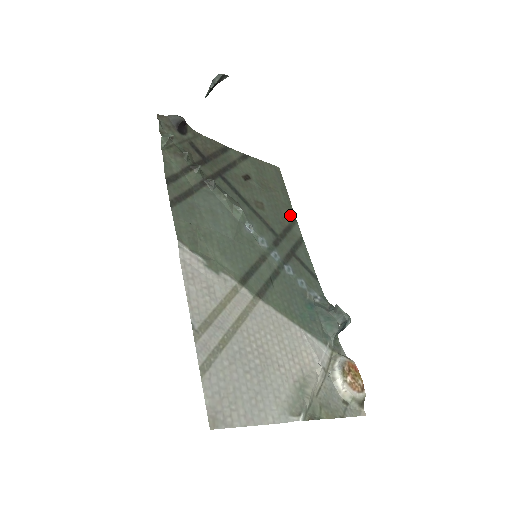
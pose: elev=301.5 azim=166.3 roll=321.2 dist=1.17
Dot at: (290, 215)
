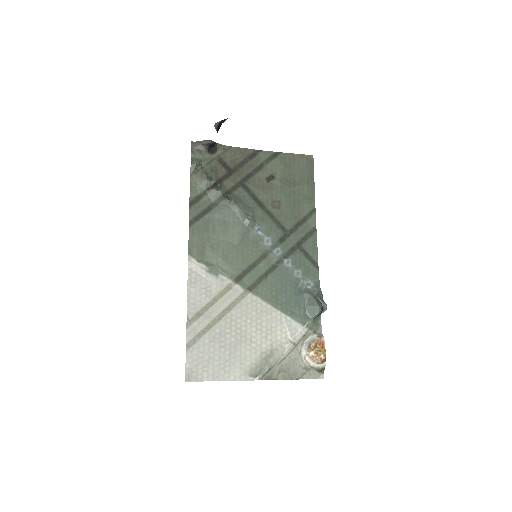
Dot at: (309, 207)
